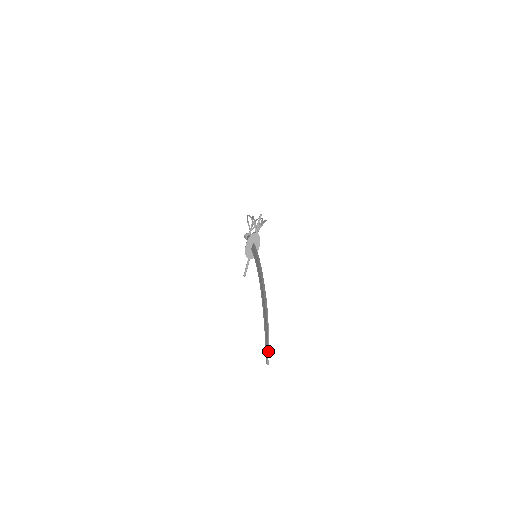
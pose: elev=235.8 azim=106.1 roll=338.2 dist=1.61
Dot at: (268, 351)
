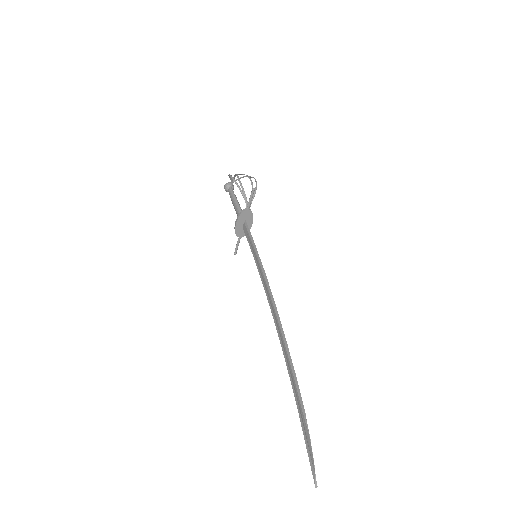
Dot at: (314, 469)
